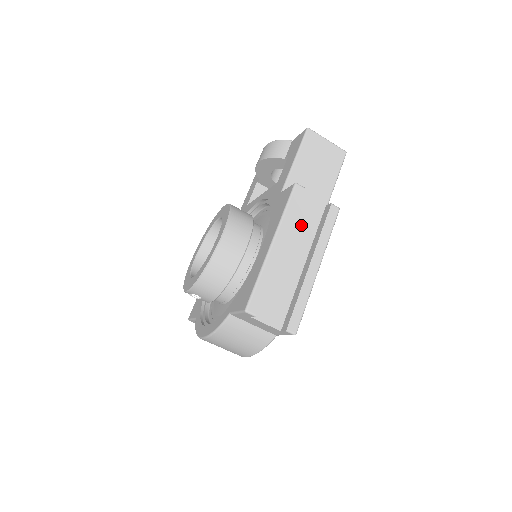
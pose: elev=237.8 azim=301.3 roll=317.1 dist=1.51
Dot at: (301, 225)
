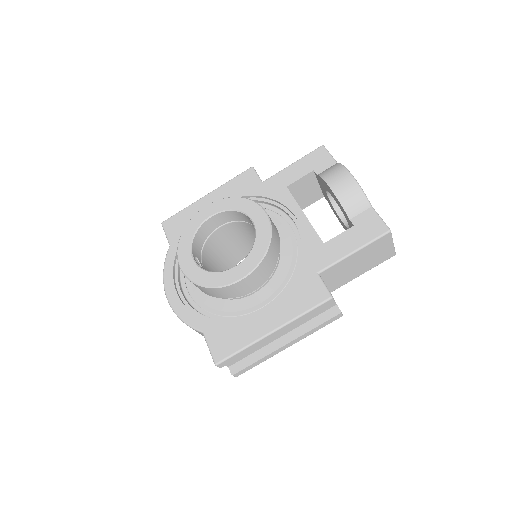
Dot at: occluded
